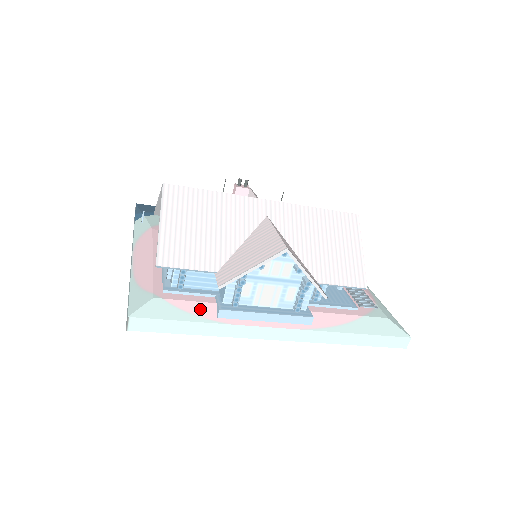
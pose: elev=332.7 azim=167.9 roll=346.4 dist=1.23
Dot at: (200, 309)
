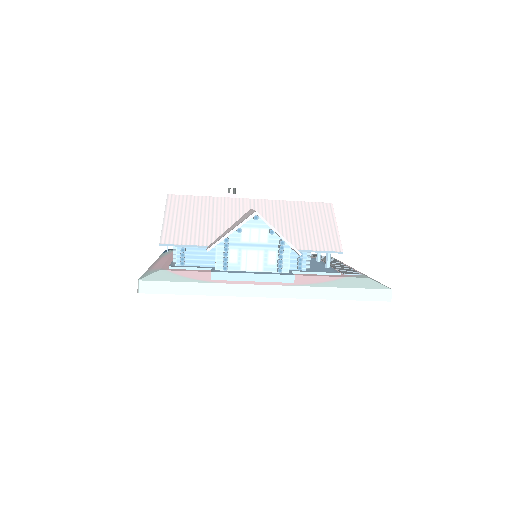
Dot at: (197, 275)
